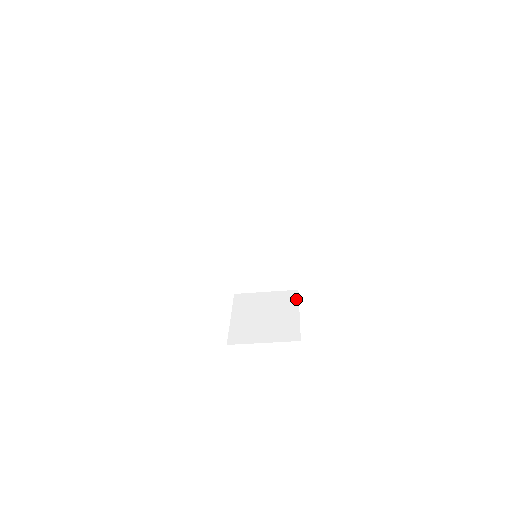
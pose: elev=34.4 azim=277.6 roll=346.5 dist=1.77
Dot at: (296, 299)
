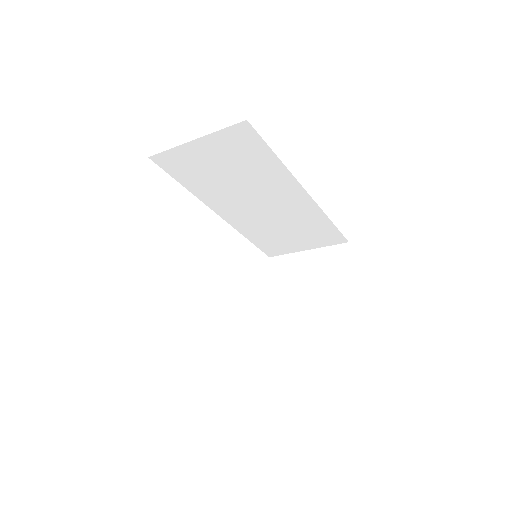
Dot at: (345, 262)
